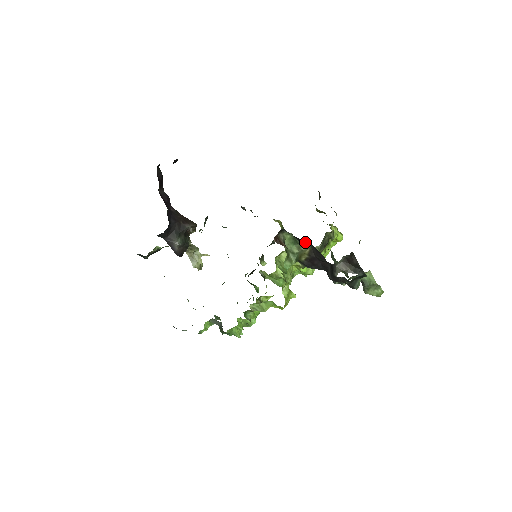
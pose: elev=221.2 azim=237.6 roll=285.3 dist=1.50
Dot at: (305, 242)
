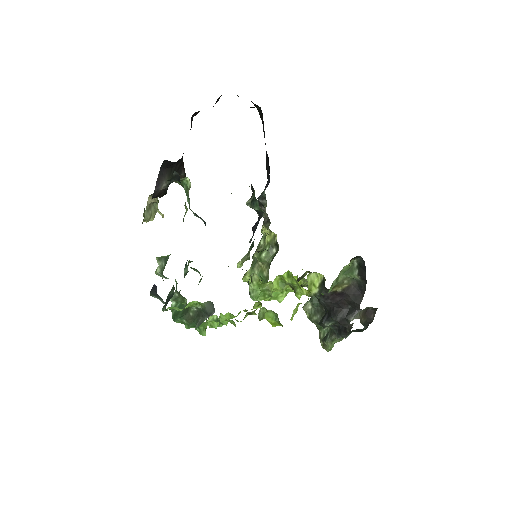
Dot at: (359, 278)
